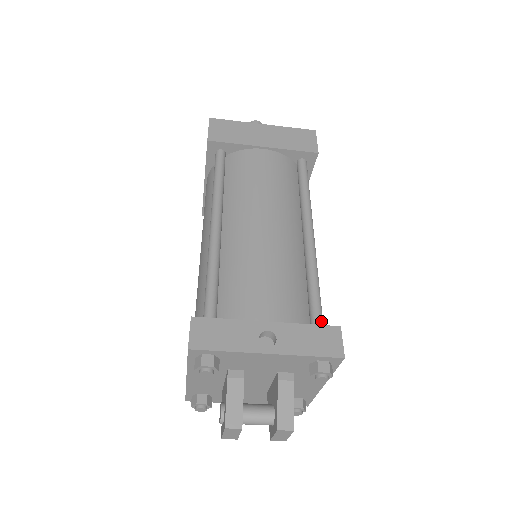
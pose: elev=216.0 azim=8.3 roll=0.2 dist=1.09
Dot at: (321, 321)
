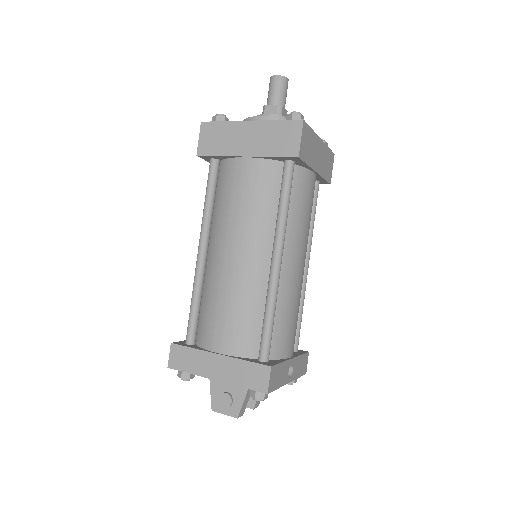
Dot at: occluded
